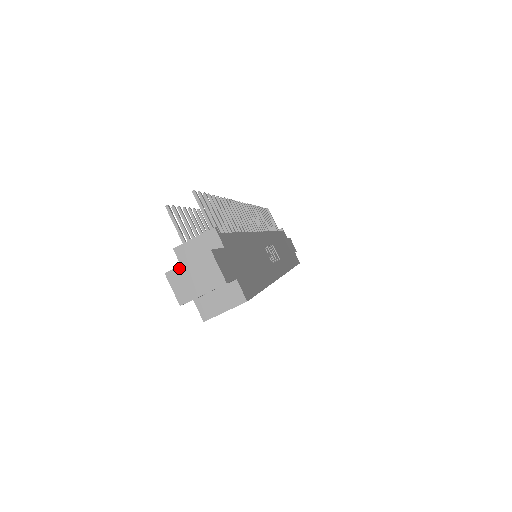
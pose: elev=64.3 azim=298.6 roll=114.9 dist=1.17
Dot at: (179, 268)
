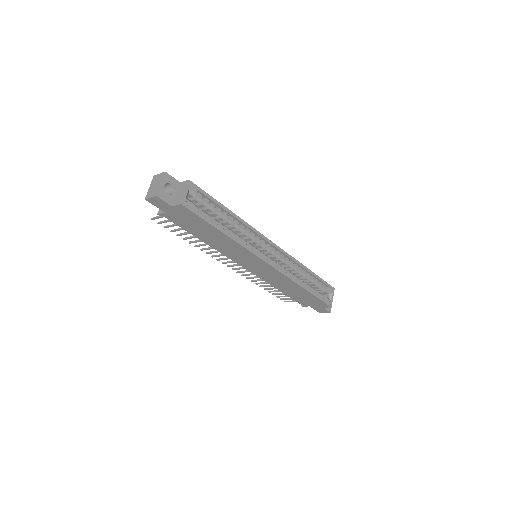
Dot at: (148, 192)
